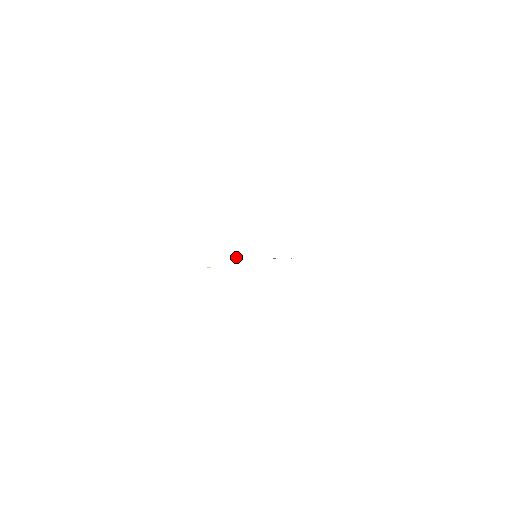
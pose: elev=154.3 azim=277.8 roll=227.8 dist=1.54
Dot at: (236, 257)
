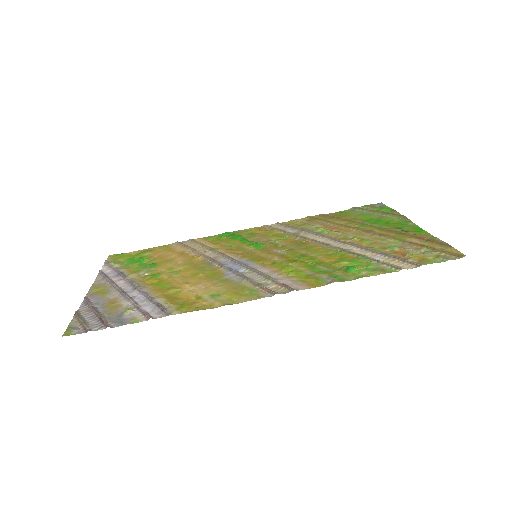
Dot at: (230, 261)
